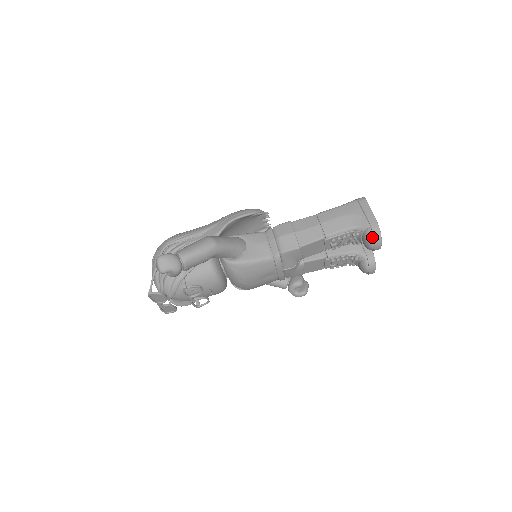
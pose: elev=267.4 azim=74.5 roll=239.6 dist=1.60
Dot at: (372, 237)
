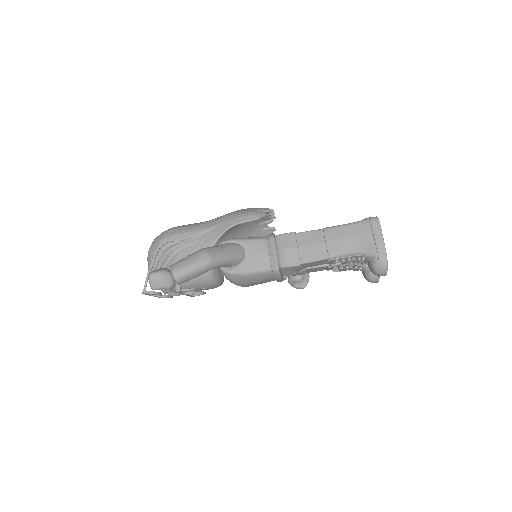
Dot at: (378, 267)
